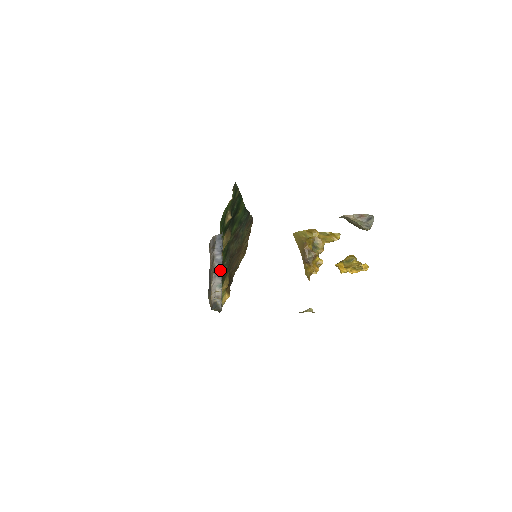
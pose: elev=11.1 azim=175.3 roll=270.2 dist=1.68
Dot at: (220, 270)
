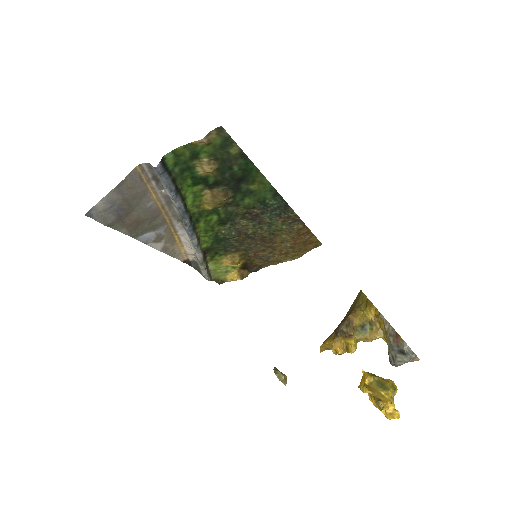
Dot at: (184, 223)
